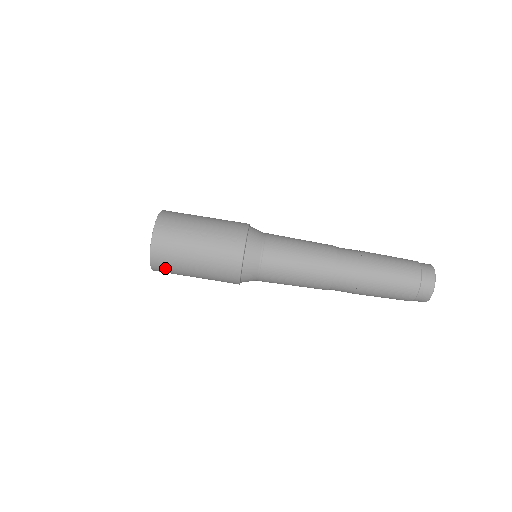
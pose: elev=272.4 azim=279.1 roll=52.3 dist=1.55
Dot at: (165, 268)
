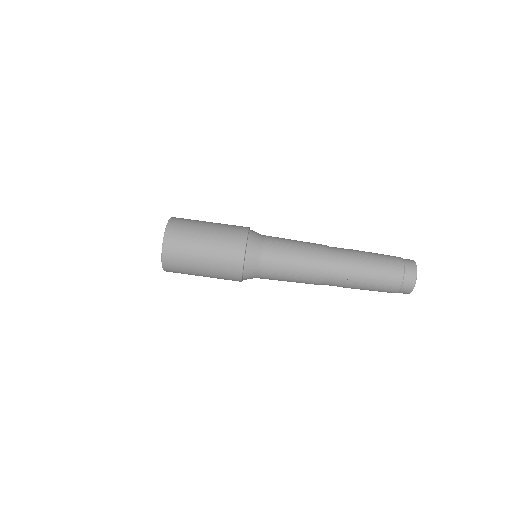
Dot at: (175, 270)
